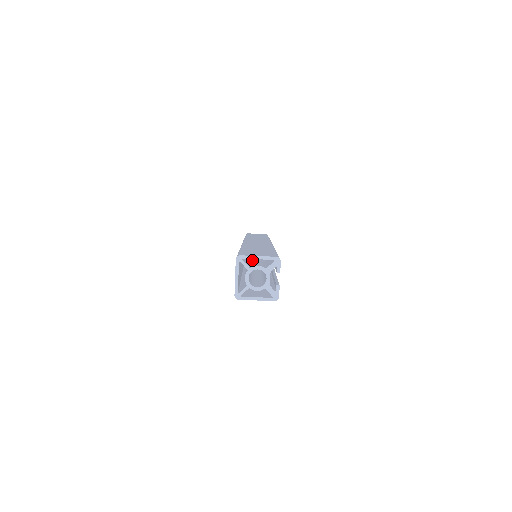
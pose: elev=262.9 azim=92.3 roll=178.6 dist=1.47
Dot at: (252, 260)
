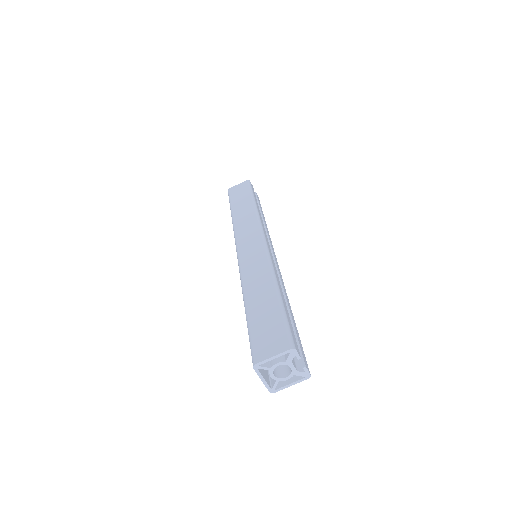
Dot at: occluded
